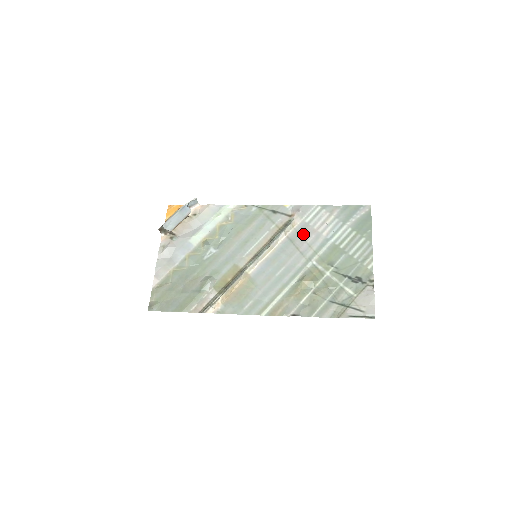
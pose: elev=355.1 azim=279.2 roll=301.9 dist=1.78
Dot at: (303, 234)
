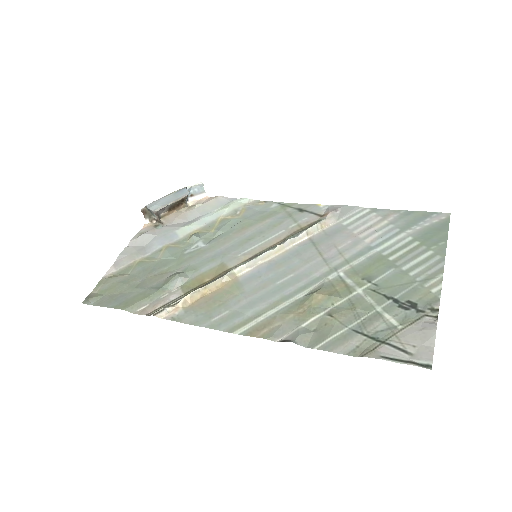
Dot at: (334, 237)
